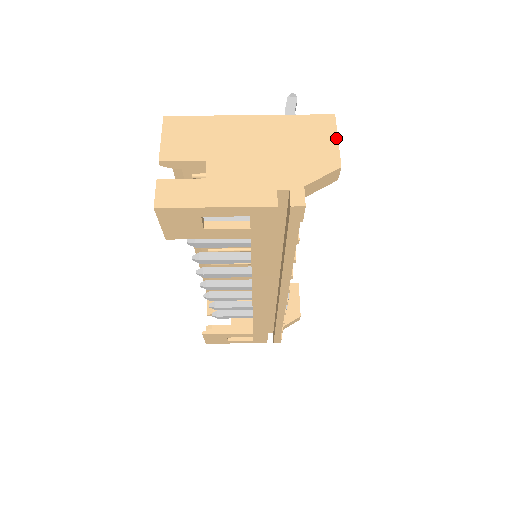
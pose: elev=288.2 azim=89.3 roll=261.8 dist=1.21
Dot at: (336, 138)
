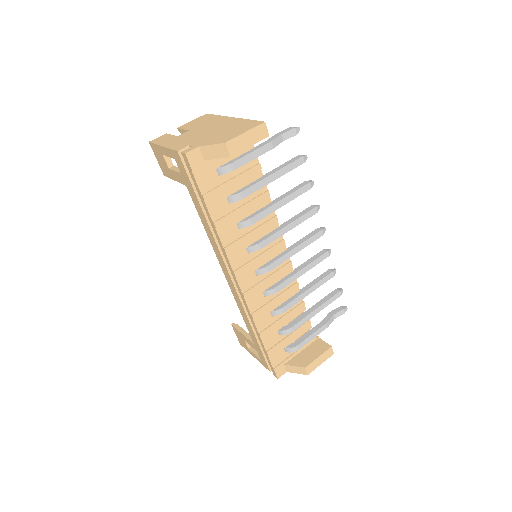
Dot at: (246, 131)
